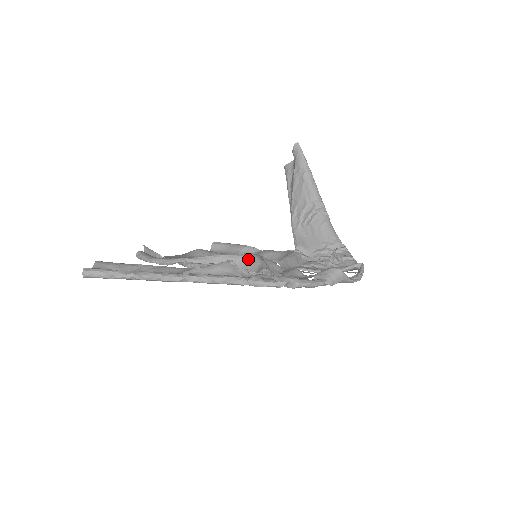
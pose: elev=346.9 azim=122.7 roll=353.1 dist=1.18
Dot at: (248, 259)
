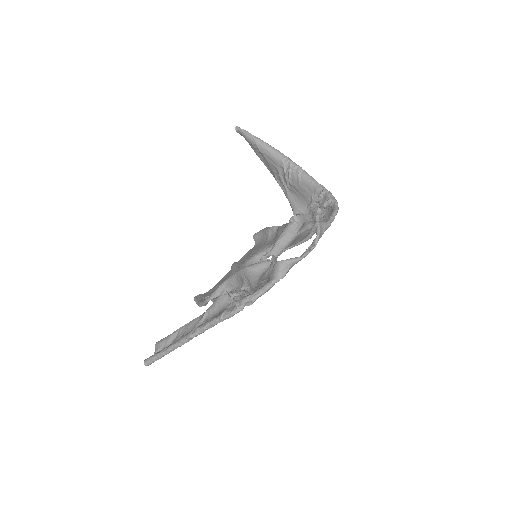
Dot at: (237, 277)
